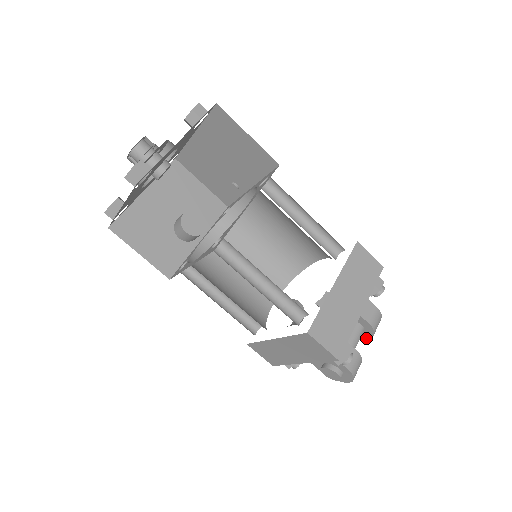
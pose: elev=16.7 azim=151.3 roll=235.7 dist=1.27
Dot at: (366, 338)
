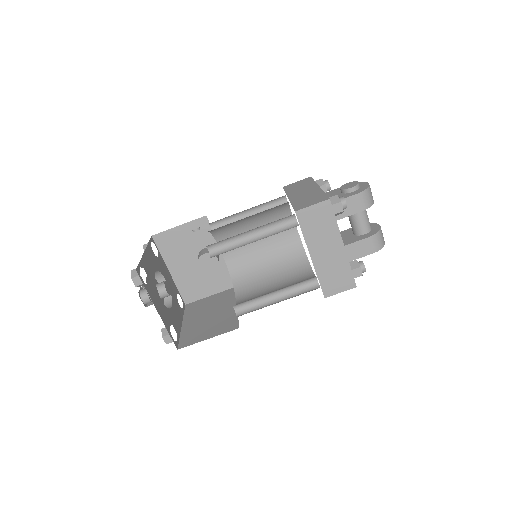
Dot at: occluded
